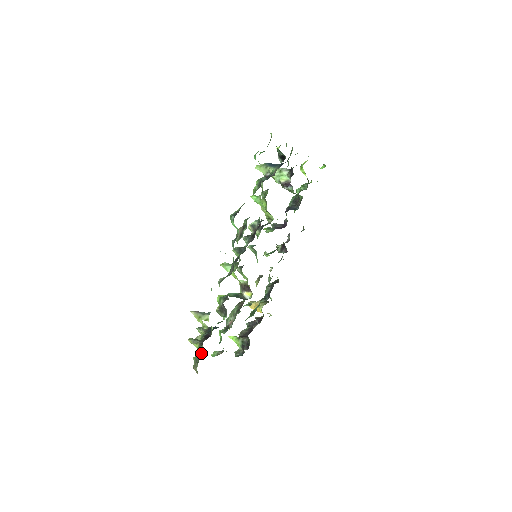
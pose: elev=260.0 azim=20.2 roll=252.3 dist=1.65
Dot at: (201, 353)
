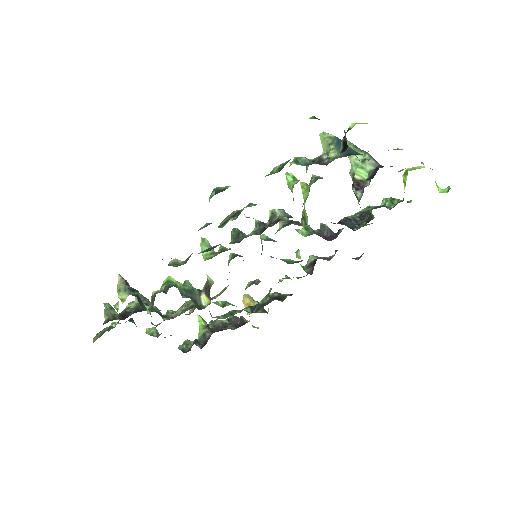
Dot at: (114, 327)
